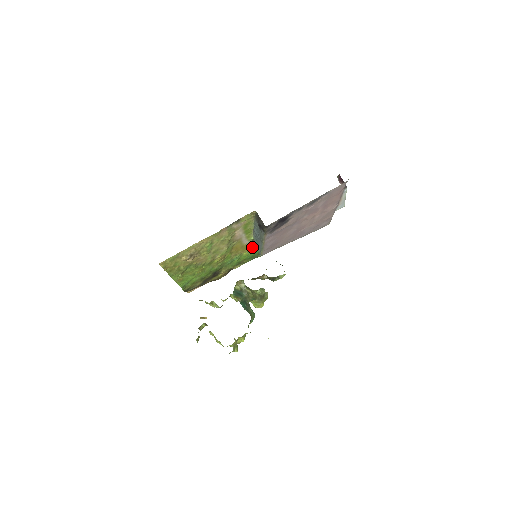
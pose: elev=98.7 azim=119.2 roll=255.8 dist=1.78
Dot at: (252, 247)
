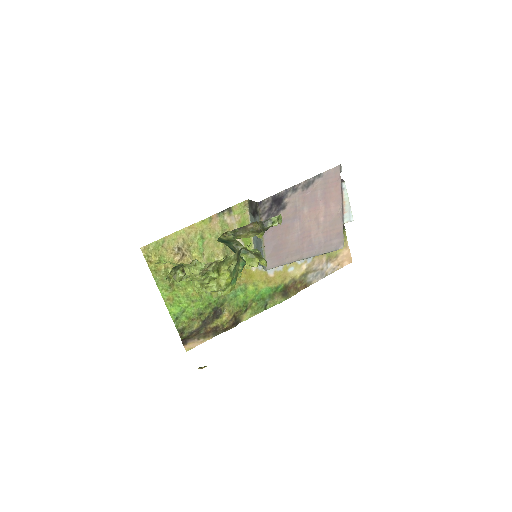
Dot at: (258, 278)
